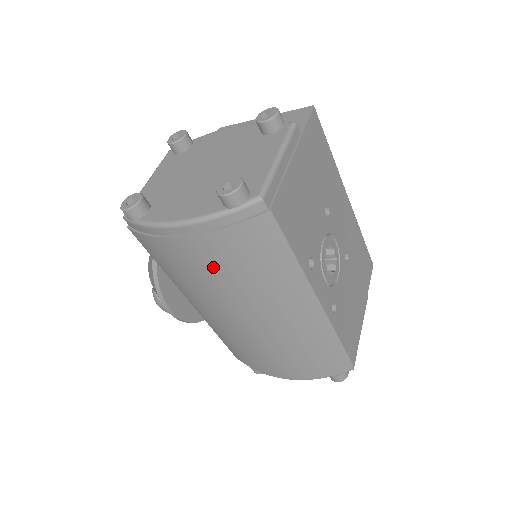
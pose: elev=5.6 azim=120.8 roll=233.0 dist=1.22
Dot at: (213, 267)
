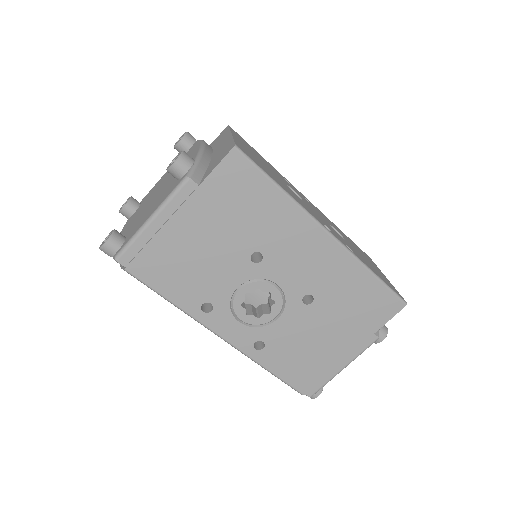
Dot at: occluded
